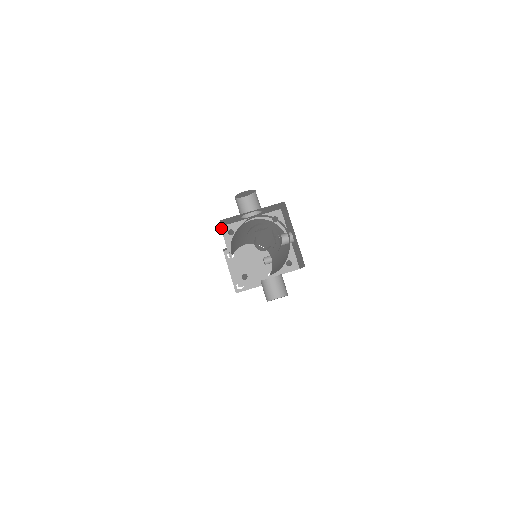
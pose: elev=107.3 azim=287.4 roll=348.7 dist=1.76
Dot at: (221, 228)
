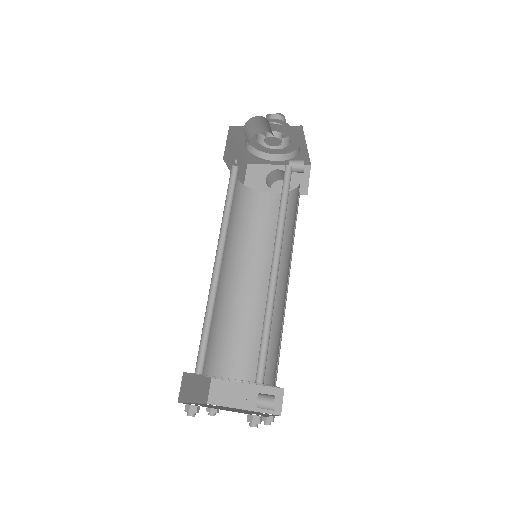
Dot at: occluded
